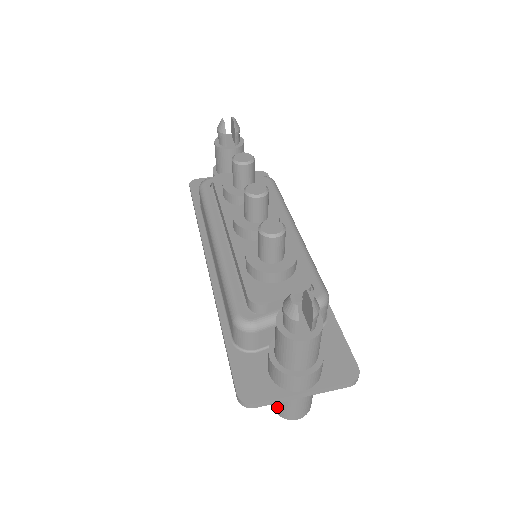
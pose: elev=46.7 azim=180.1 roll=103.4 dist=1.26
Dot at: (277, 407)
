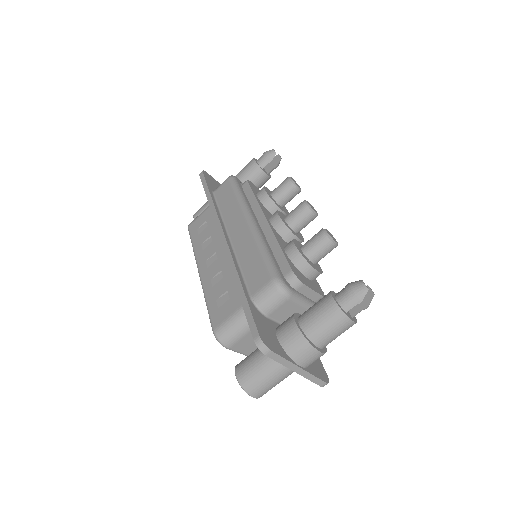
Dot at: (249, 376)
